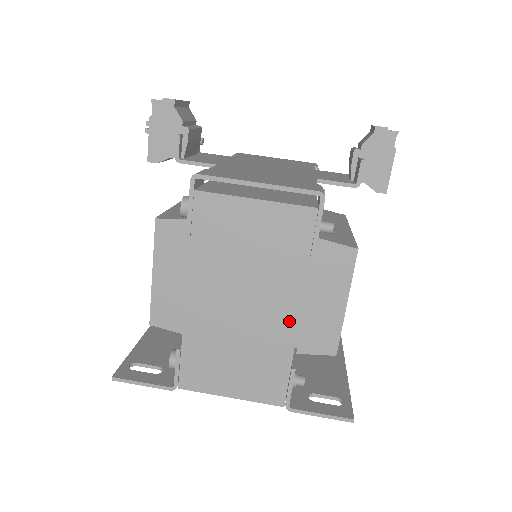
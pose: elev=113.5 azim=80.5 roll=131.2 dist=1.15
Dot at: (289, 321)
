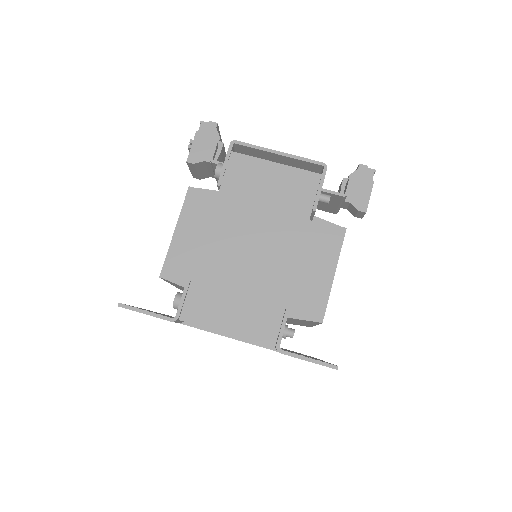
Dot at: (289, 262)
